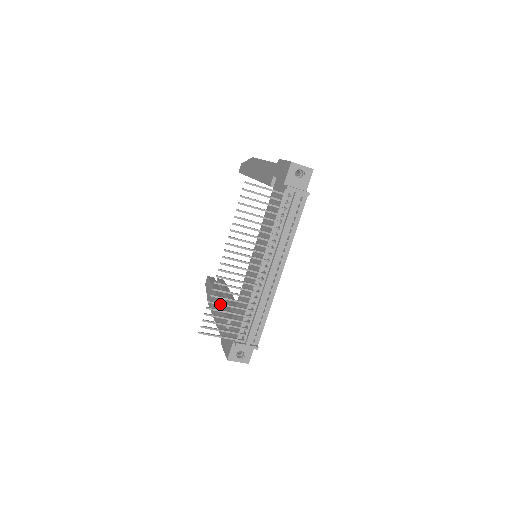
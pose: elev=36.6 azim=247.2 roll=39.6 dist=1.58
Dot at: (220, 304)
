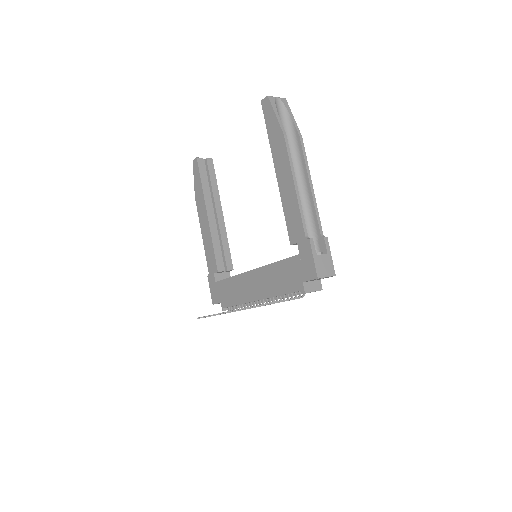
Dot at: occluded
